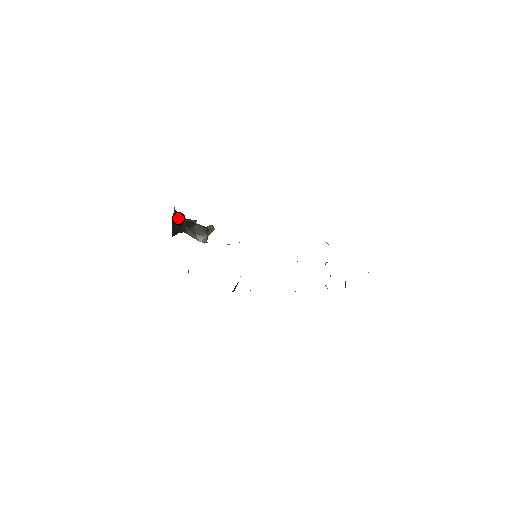
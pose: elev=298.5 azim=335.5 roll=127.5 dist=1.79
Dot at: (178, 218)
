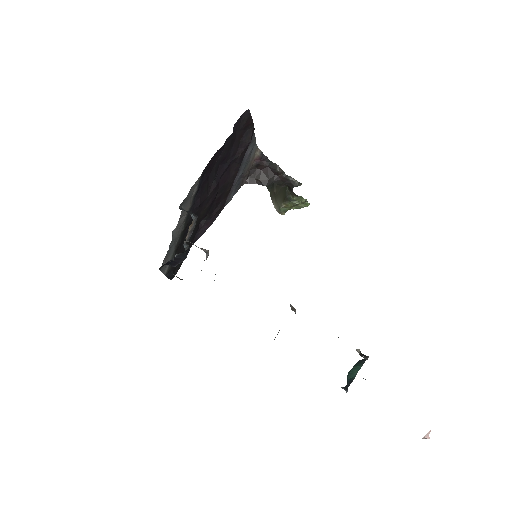
Dot at: (268, 167)
